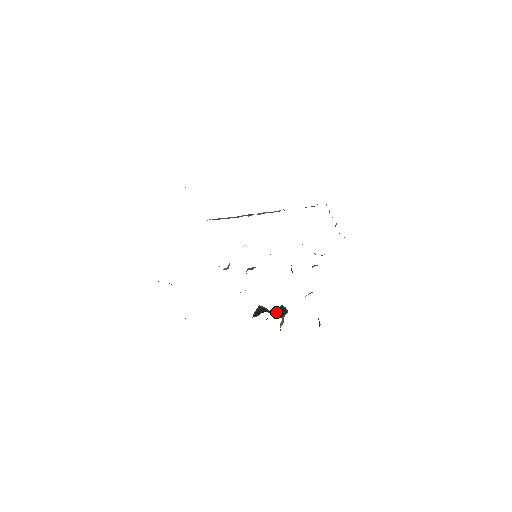
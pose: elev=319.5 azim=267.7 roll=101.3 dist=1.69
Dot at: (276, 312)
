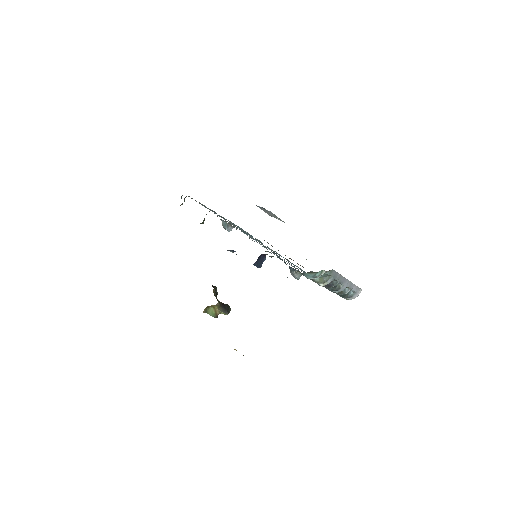
Dot at: occluded
